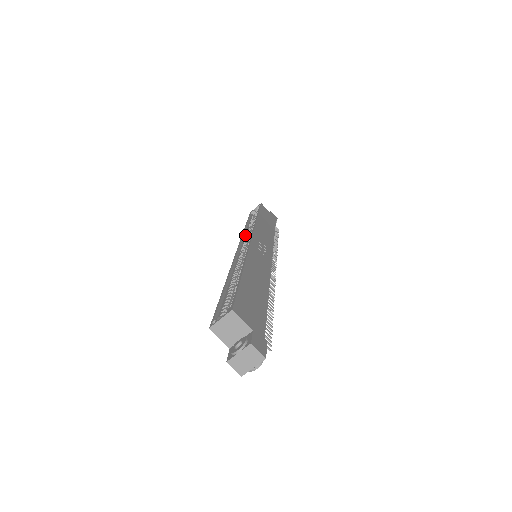
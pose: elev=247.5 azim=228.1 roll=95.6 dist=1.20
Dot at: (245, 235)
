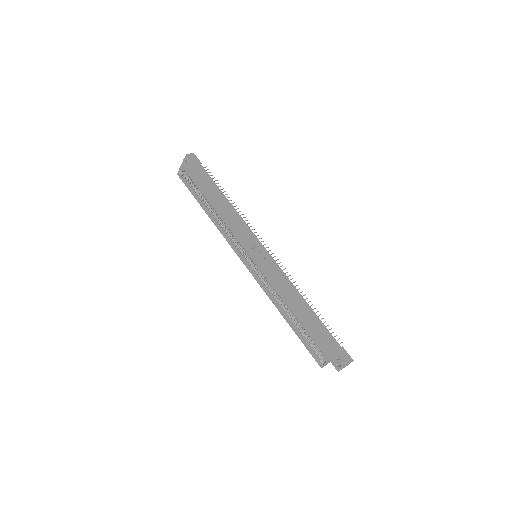
Dot at: (224, 234)
